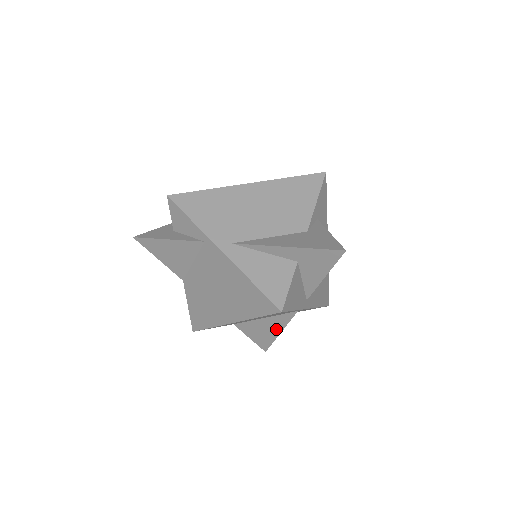
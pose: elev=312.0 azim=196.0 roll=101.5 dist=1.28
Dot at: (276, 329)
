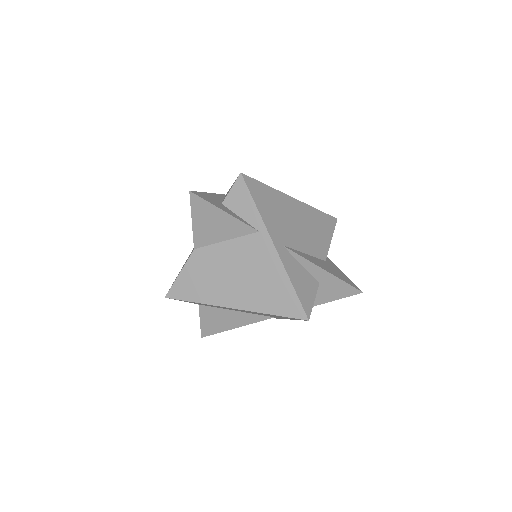
Dot at: (236, 323)
